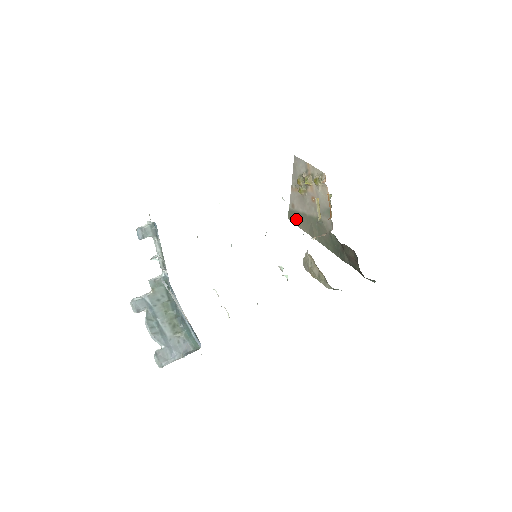
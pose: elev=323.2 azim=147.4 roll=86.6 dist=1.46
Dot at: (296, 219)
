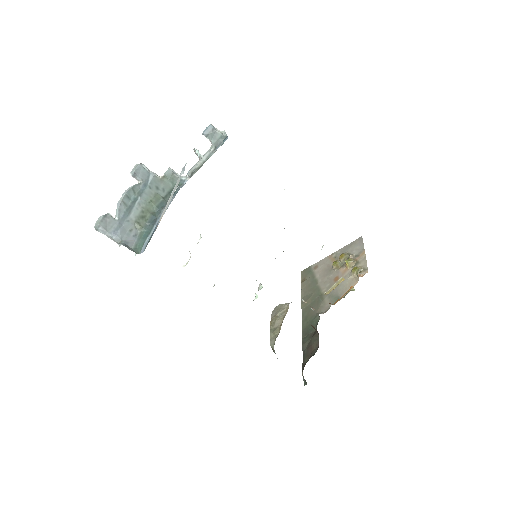
Dot at: (306, 278)
